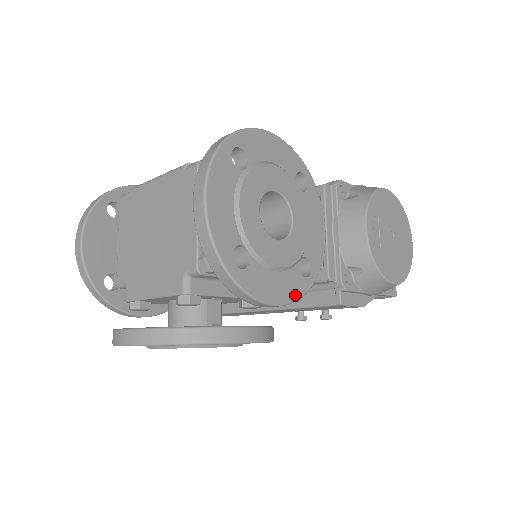
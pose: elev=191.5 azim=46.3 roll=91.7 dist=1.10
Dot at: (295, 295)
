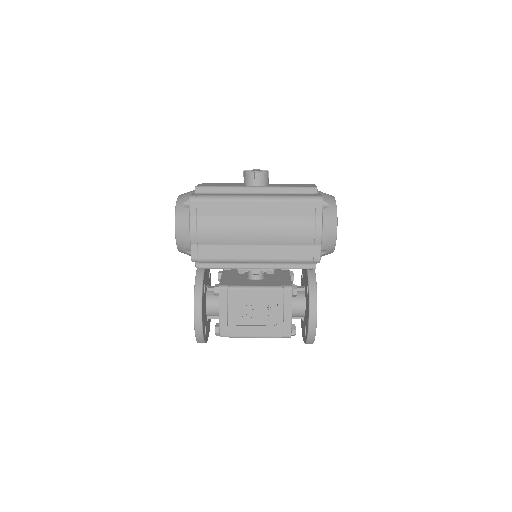
Dot at: occluded
